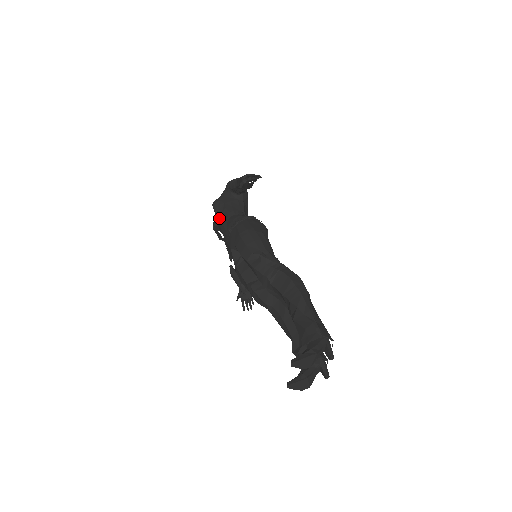
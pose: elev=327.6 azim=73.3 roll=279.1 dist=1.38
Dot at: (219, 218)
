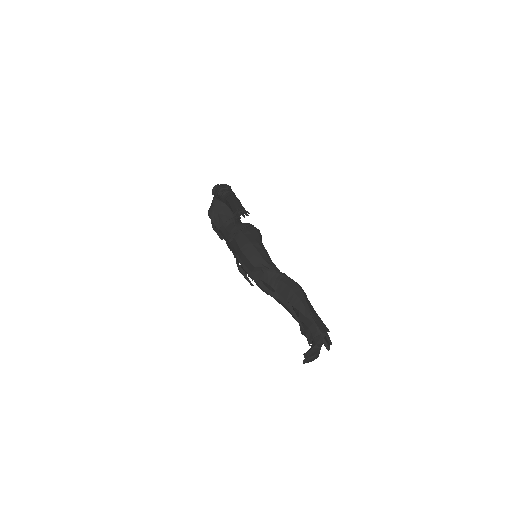
Dot at: (218, 229)
